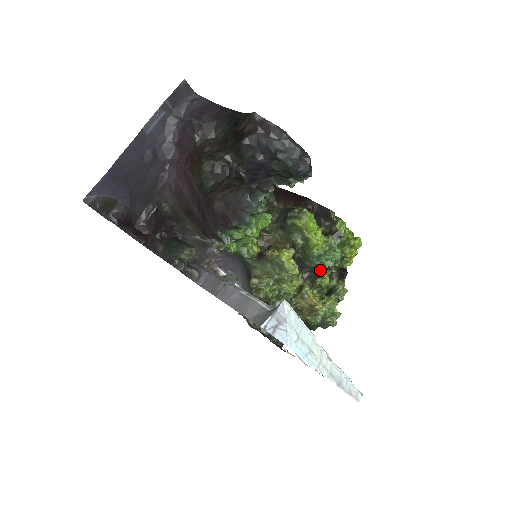
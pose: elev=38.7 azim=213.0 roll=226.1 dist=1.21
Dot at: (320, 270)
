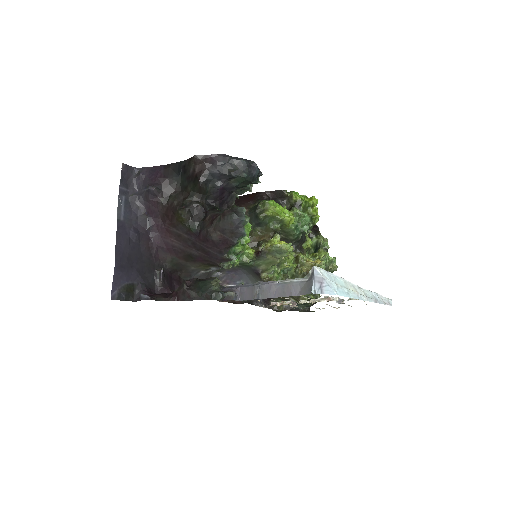
Dot at: (301, 237)
